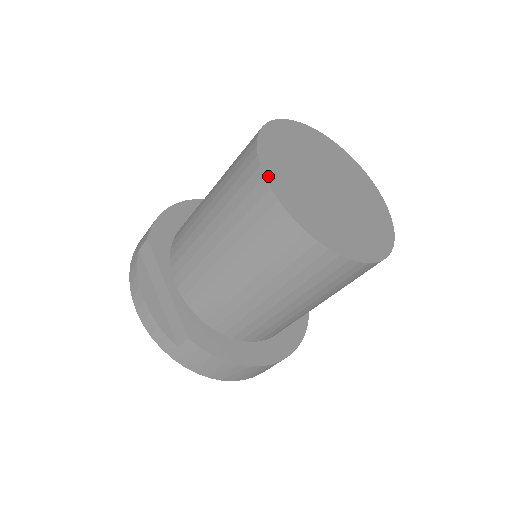
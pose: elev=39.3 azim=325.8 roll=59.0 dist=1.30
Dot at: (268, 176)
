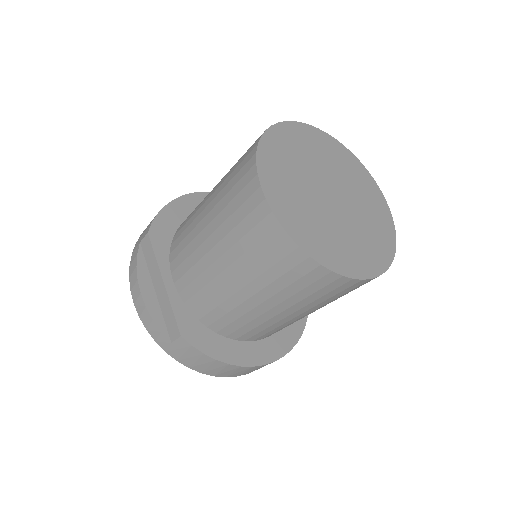
Dot at: (265, 185)
